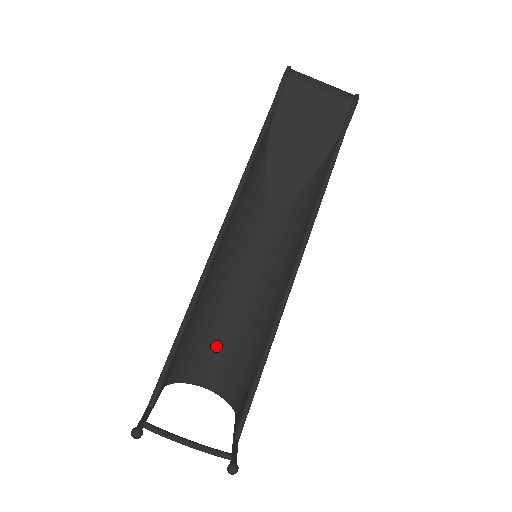
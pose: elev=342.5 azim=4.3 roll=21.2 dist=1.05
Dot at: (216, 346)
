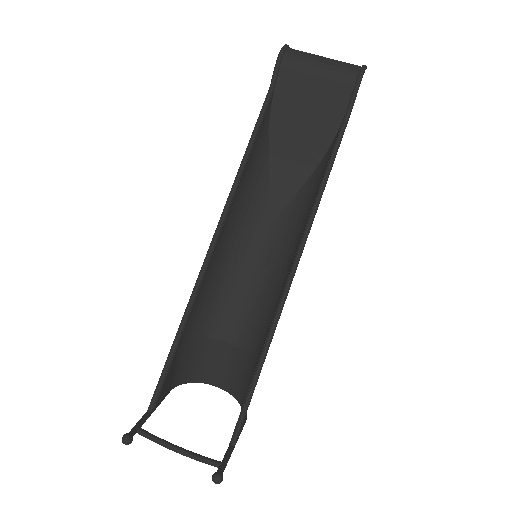
Dot at: (222, 348)
